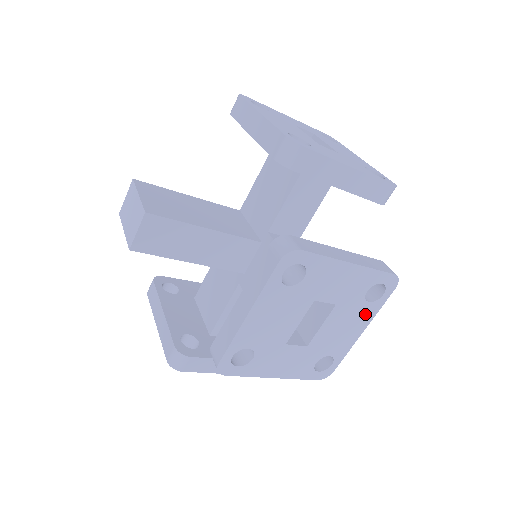
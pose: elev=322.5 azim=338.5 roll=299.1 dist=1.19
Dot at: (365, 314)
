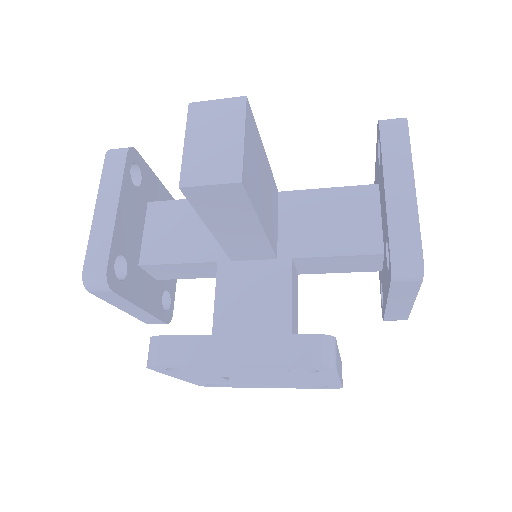
Dot at: (290, 386)
